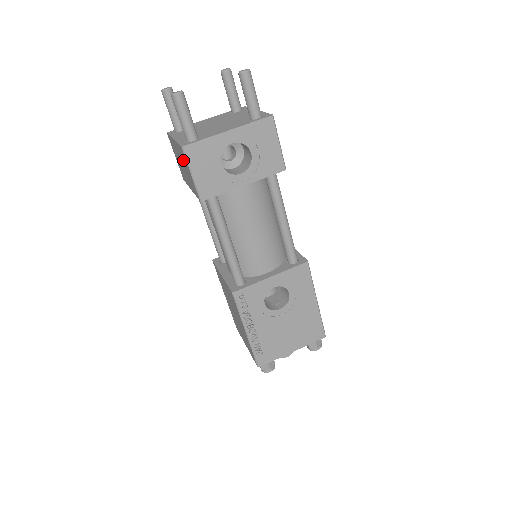
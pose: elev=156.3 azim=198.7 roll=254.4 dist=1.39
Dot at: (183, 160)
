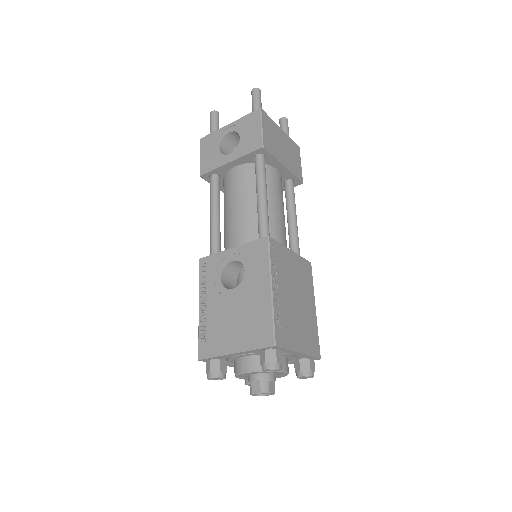
Dot at: occluded
